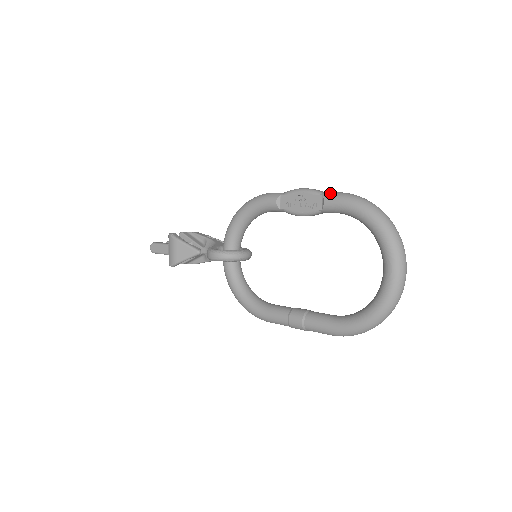
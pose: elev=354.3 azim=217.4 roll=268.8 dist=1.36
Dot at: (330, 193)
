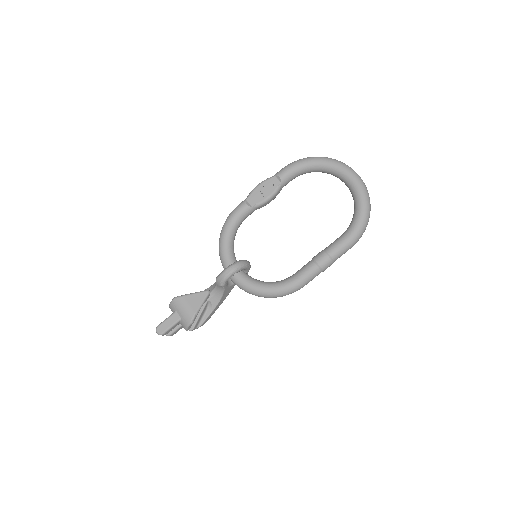
Dot at: (278, 172)
